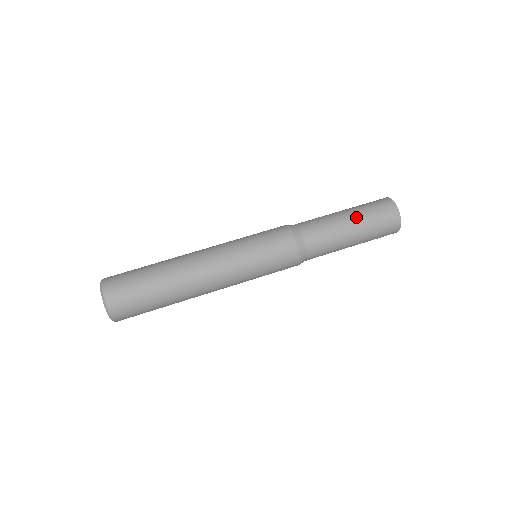
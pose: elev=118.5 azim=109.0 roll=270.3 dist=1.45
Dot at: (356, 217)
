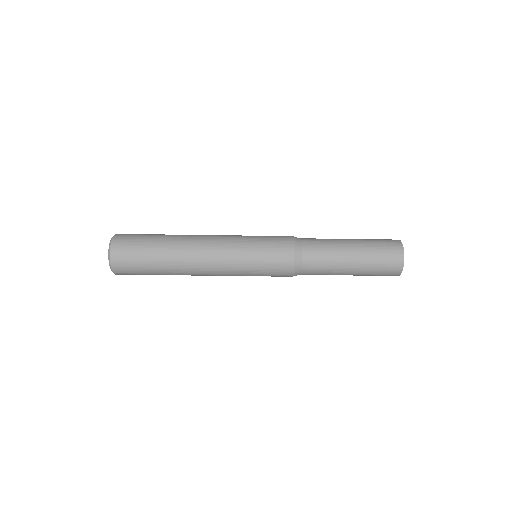
Dot at: occluded
